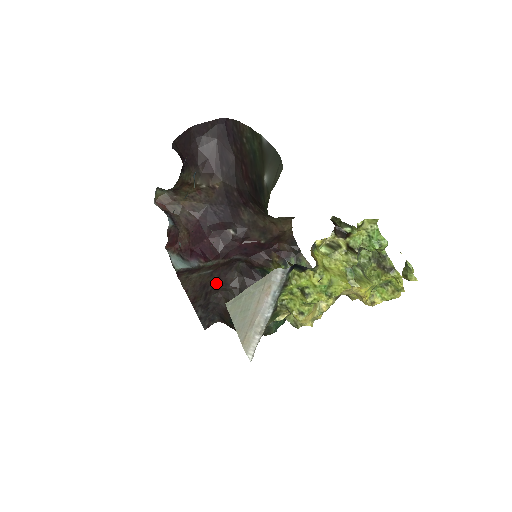
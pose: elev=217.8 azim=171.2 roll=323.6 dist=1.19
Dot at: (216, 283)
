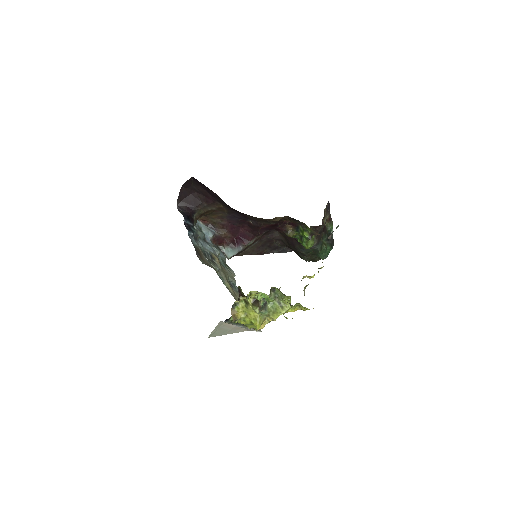
Dot at: (270, 241)
